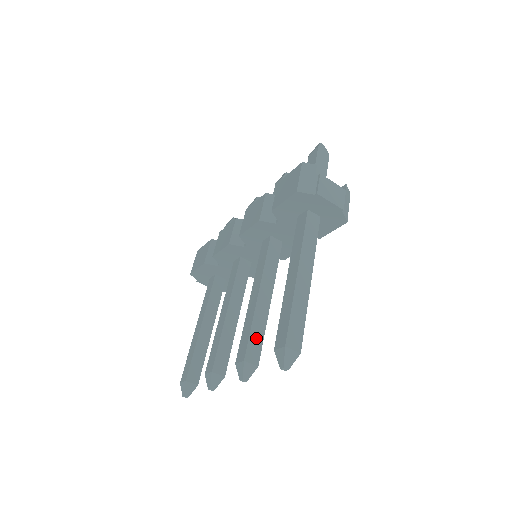
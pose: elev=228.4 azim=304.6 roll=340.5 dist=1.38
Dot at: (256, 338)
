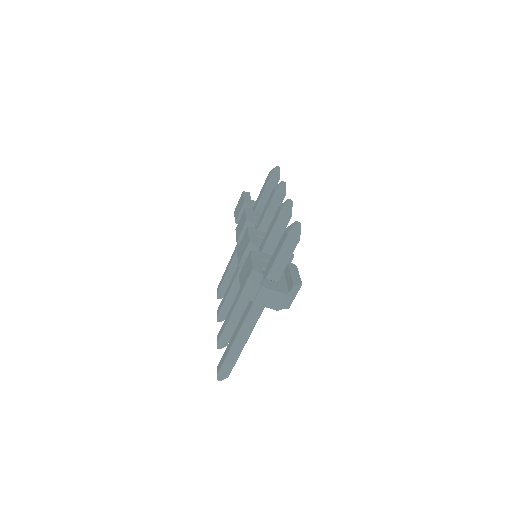
Dot at: (228, 332)
